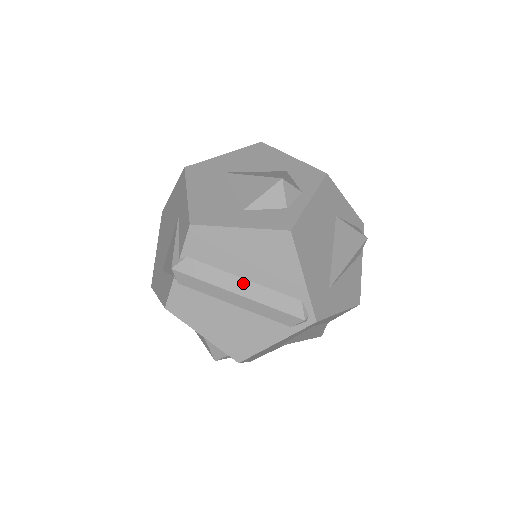
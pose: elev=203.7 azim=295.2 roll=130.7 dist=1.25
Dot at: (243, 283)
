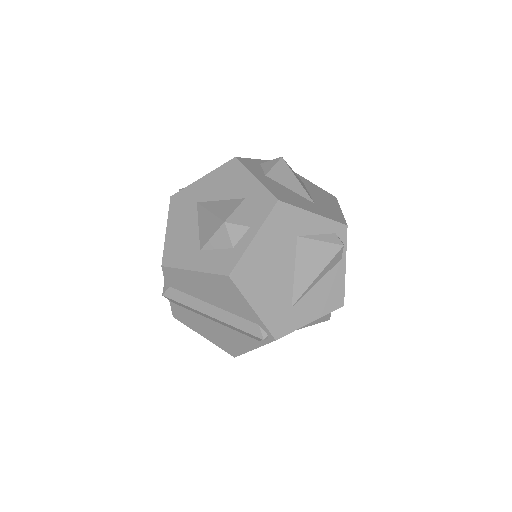
Dot at: (212, 308)
